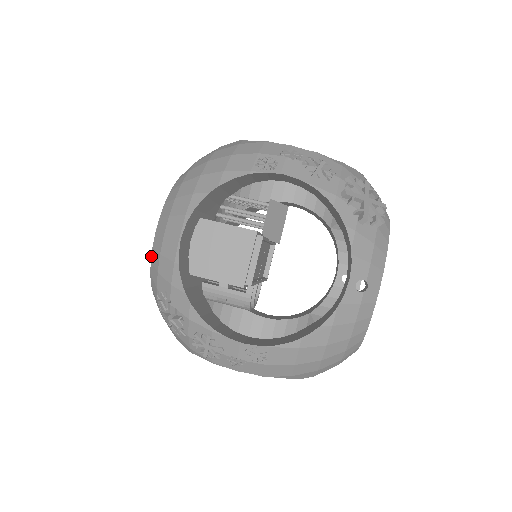
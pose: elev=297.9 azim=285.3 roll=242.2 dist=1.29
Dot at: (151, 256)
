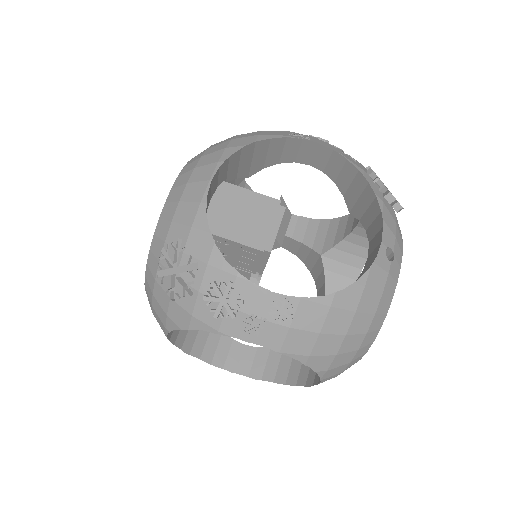
Dot at: (161, 212)
